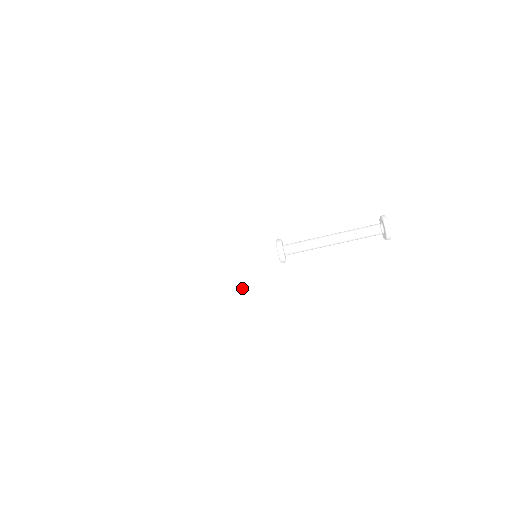
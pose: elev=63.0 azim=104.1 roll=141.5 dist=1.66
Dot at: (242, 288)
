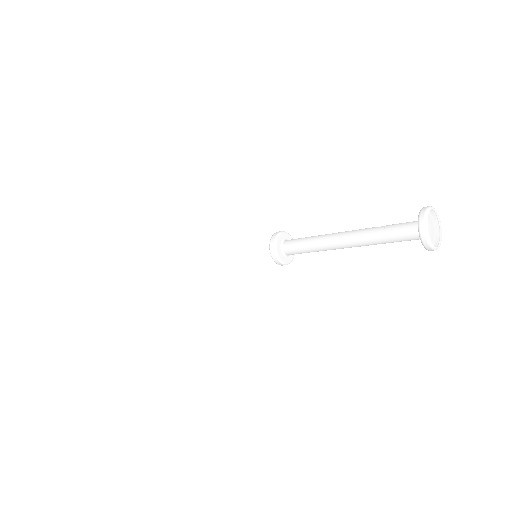
Dot at: occluded
